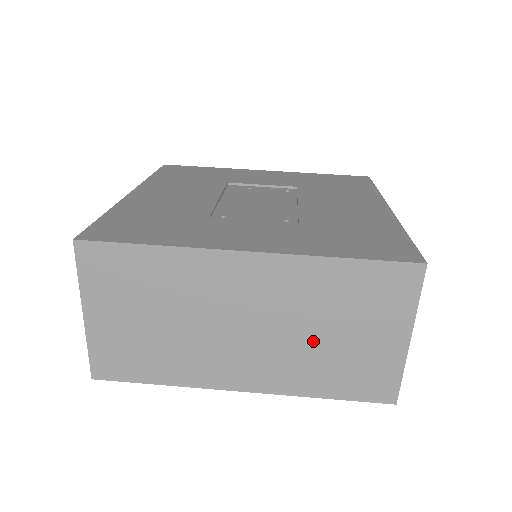
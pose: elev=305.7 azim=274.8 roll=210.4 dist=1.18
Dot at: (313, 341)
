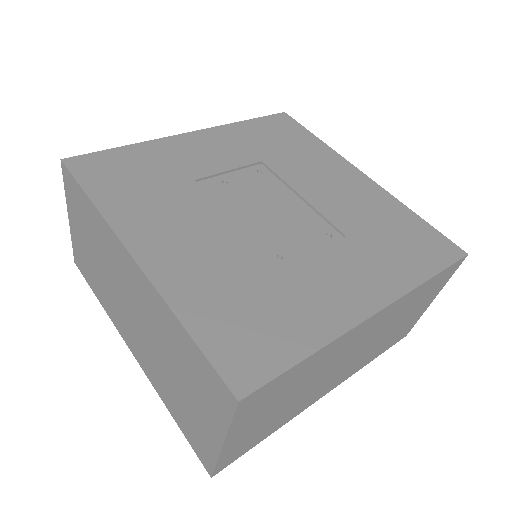
Dot at: (385, 336)
